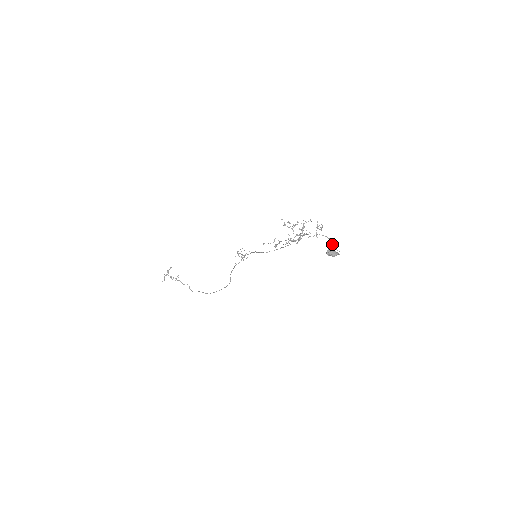
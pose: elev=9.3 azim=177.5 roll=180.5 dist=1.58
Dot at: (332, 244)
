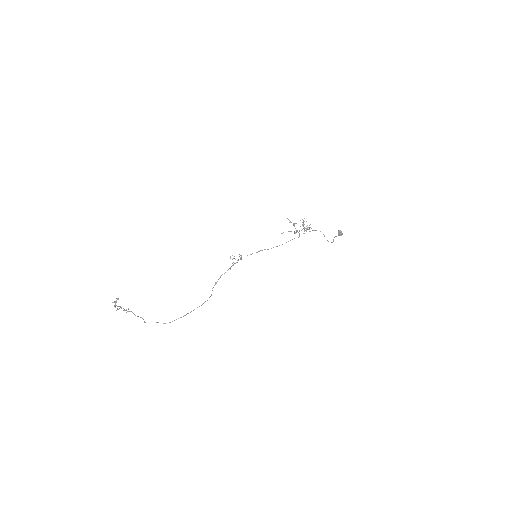
Dot at: (324, 236)
